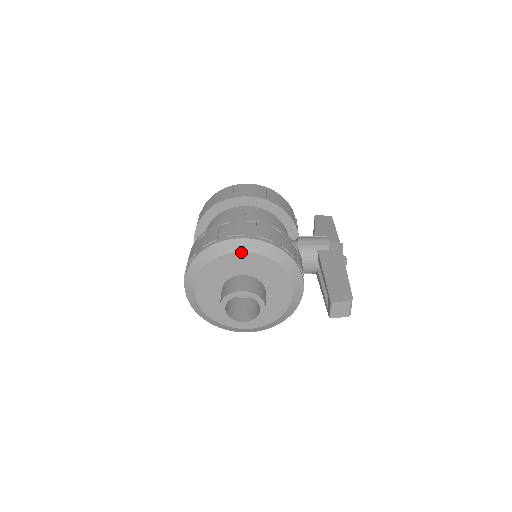
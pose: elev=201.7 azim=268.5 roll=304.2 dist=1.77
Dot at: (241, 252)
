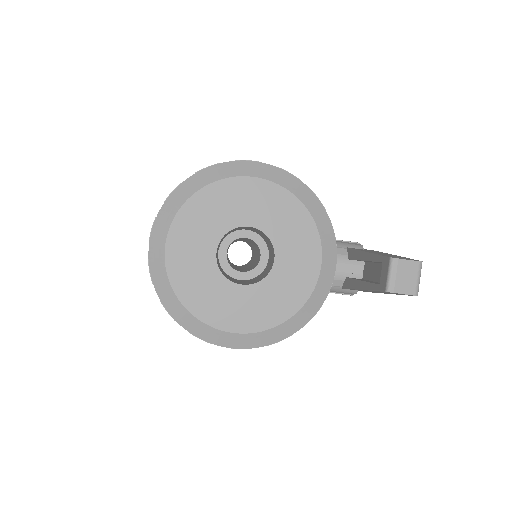
Dot at: (253, 177)
